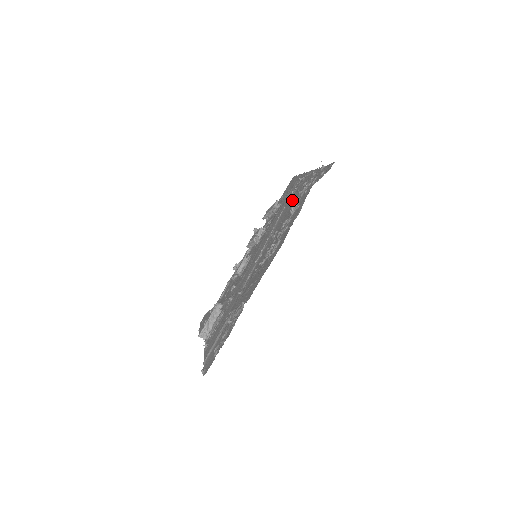
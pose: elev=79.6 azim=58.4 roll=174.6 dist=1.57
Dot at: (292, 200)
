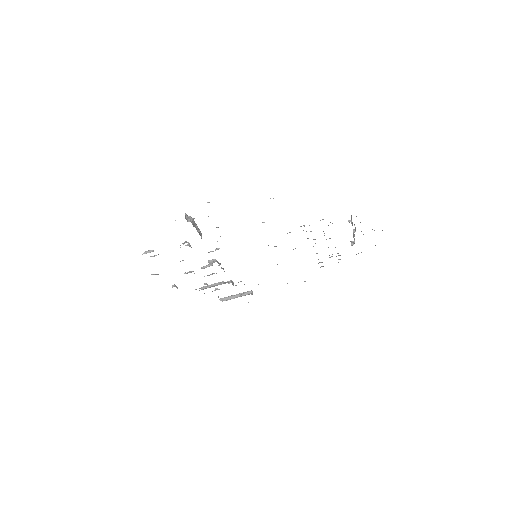
Dot at: occluded
